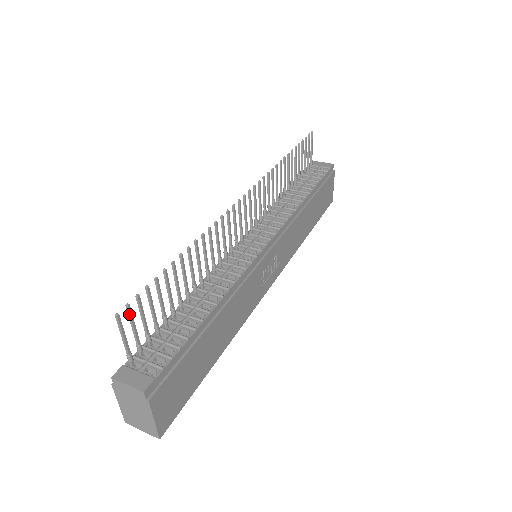
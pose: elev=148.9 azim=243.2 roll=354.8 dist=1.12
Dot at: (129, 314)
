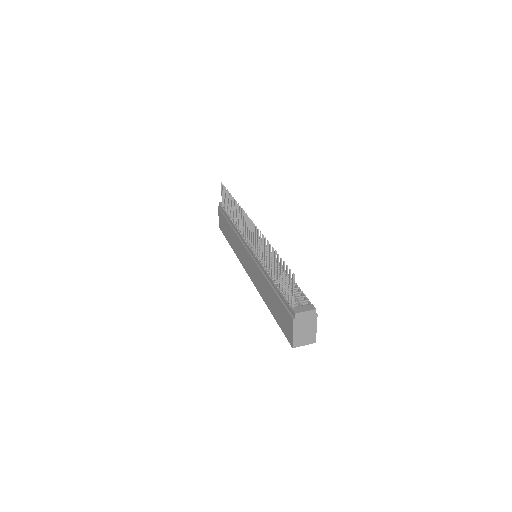
Dot at: occluded
